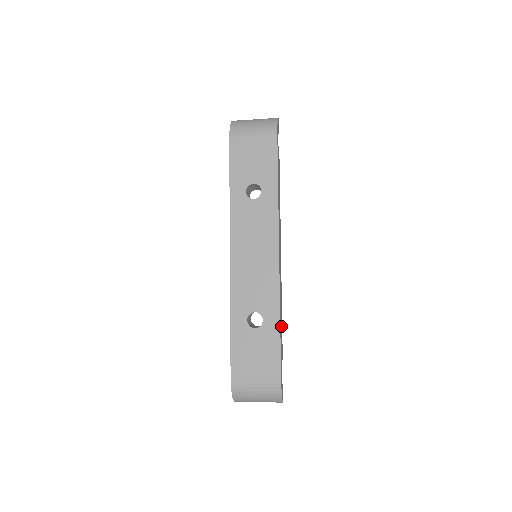
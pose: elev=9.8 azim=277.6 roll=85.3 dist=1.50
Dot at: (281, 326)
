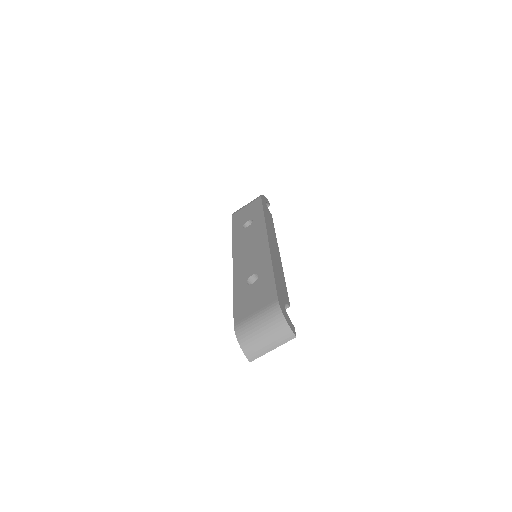
Dot at: (281, 281)
